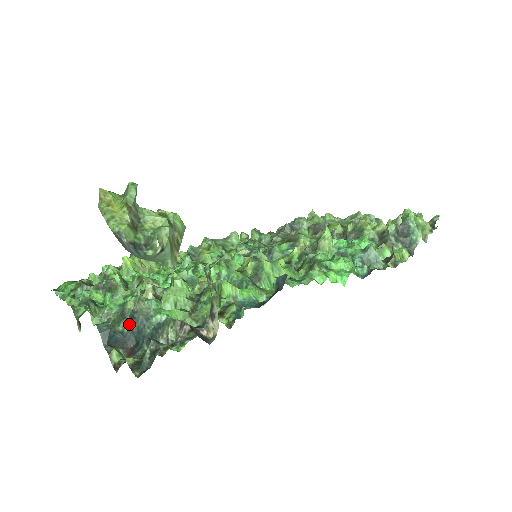
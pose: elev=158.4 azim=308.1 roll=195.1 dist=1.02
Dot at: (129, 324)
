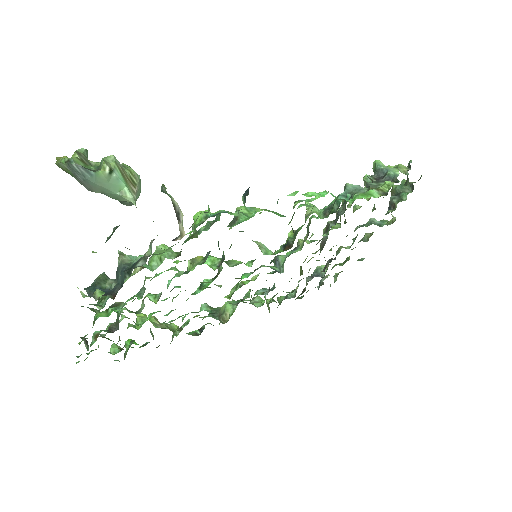
Dot at: (115, 281)
